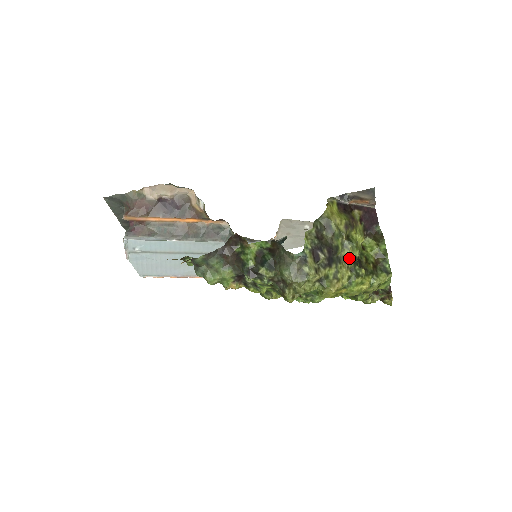
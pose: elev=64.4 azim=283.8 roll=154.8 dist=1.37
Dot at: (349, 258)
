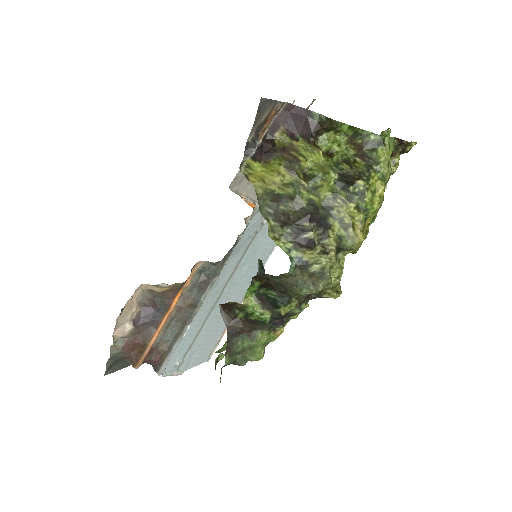
Dot at: (333, 191)
